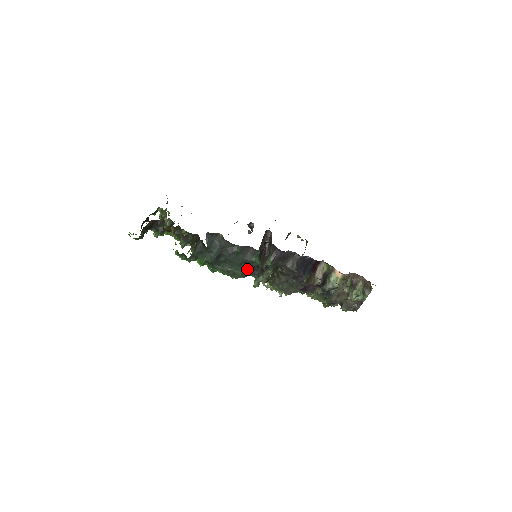
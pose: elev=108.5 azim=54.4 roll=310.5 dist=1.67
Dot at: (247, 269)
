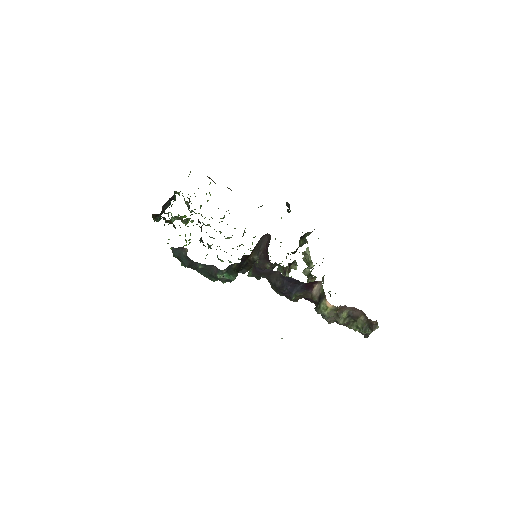
Dot at: occluded
